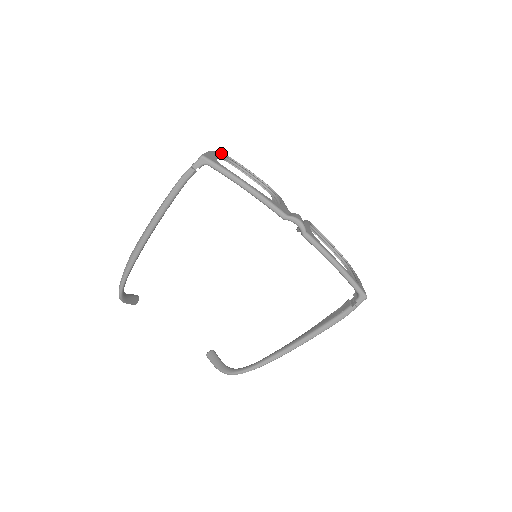
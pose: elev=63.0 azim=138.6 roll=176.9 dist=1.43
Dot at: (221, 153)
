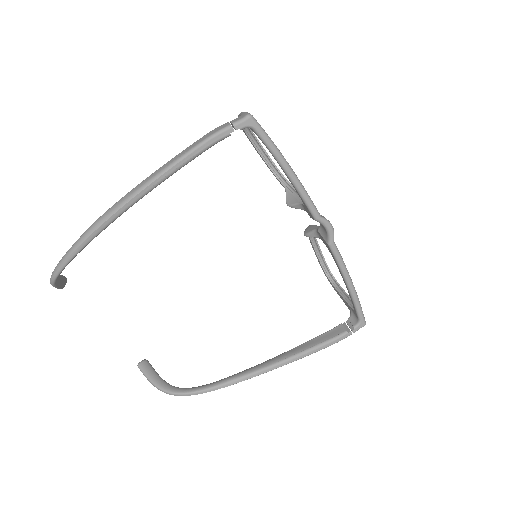
Dot at: occluded
